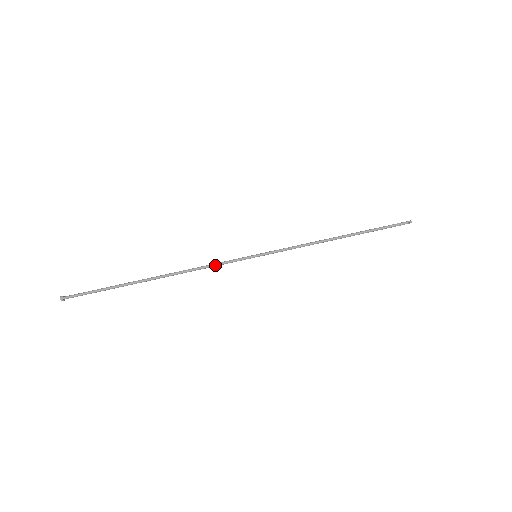
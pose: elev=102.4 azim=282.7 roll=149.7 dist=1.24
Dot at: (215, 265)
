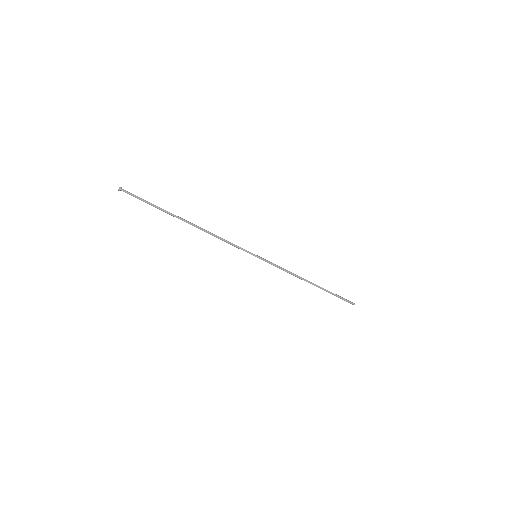
Dot at: (229, 243)
